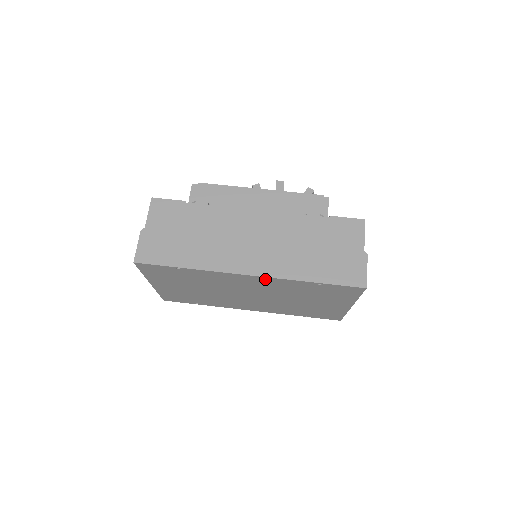
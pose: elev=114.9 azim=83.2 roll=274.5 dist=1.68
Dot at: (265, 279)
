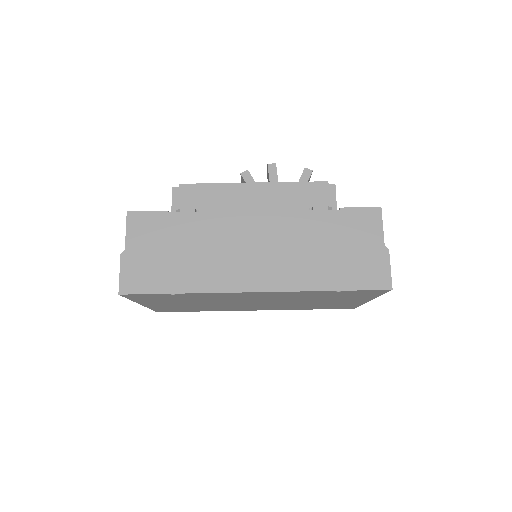
Dot at: (275, 293)
